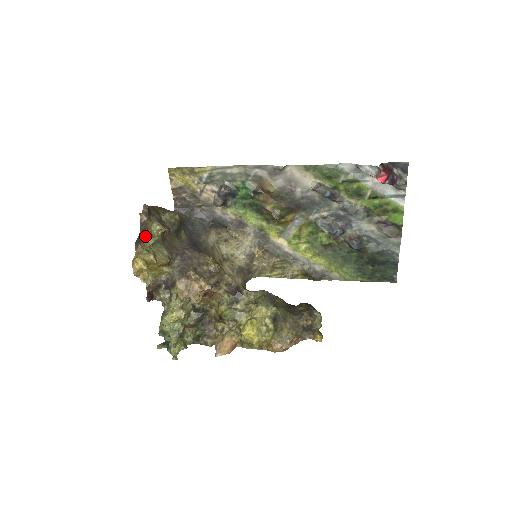
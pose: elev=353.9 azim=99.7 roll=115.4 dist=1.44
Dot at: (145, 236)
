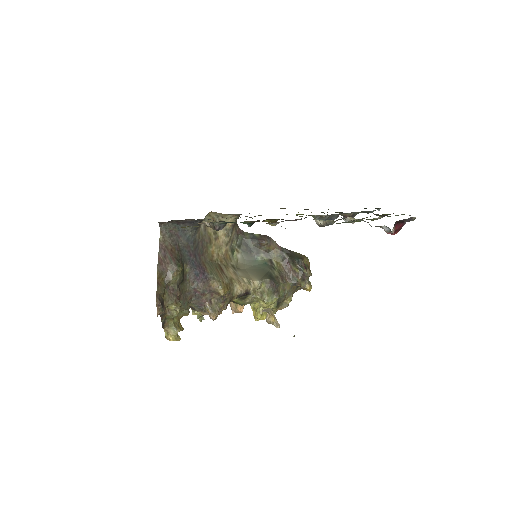
Dot at: (166, 316)
